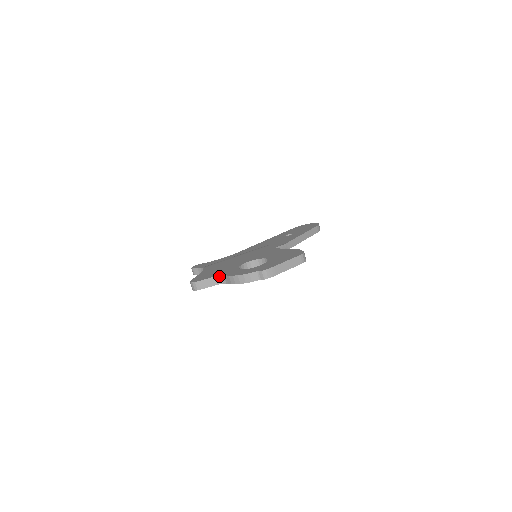
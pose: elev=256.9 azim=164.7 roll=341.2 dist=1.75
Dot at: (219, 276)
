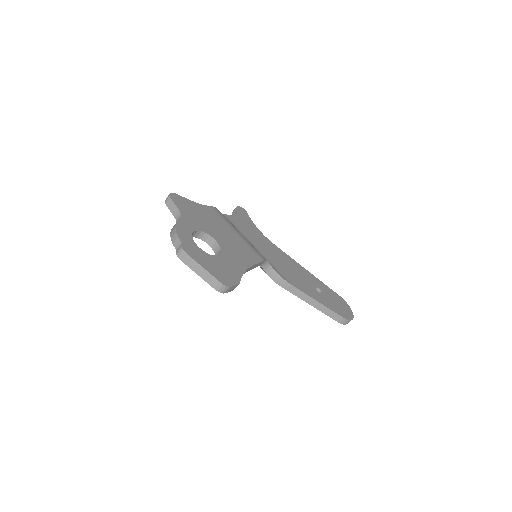
Dot at: (181, 214)
